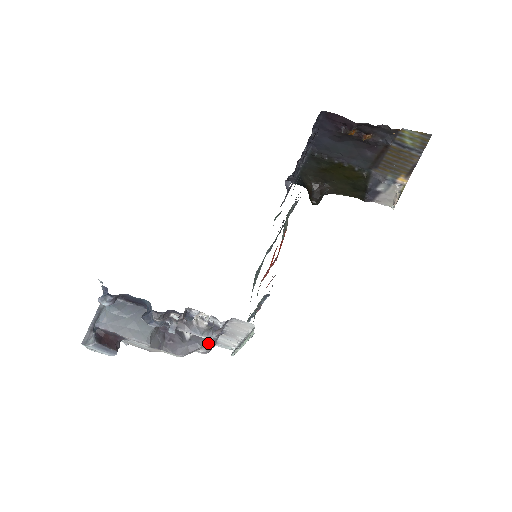
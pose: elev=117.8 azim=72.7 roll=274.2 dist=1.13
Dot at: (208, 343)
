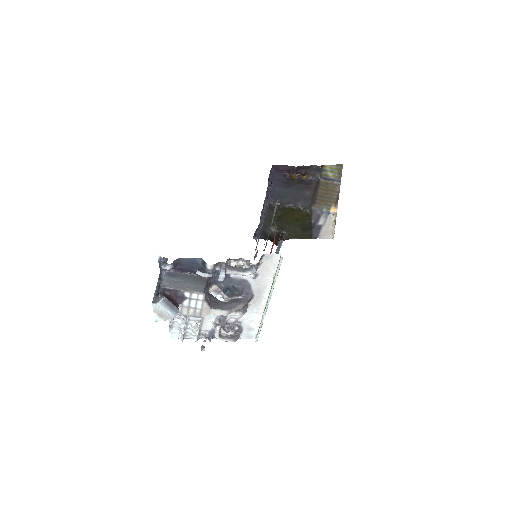
Dot at: (243, 303)
